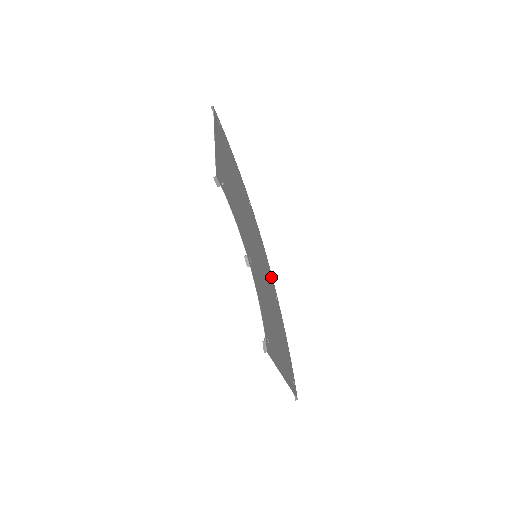
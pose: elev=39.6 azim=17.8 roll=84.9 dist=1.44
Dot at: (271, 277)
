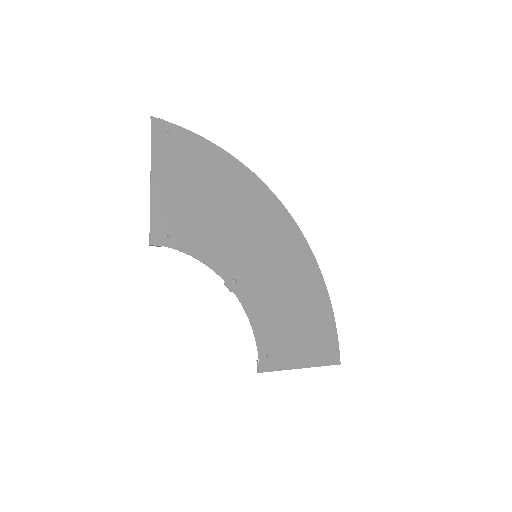
Dot at: (302, 244)
